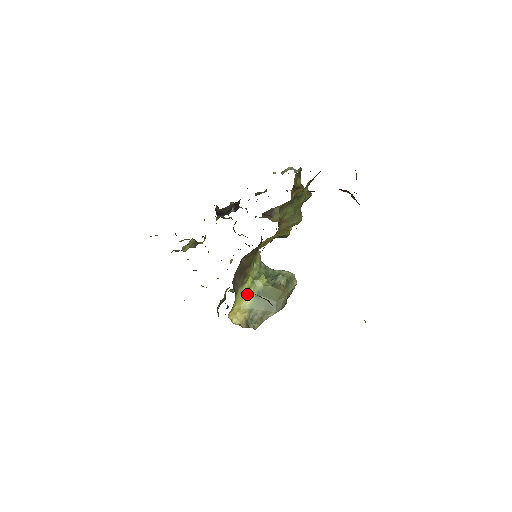
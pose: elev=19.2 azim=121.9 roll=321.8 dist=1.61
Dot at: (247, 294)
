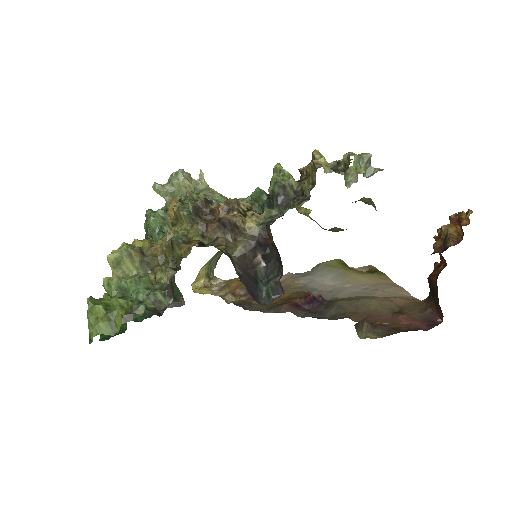
Dot at: occluded
